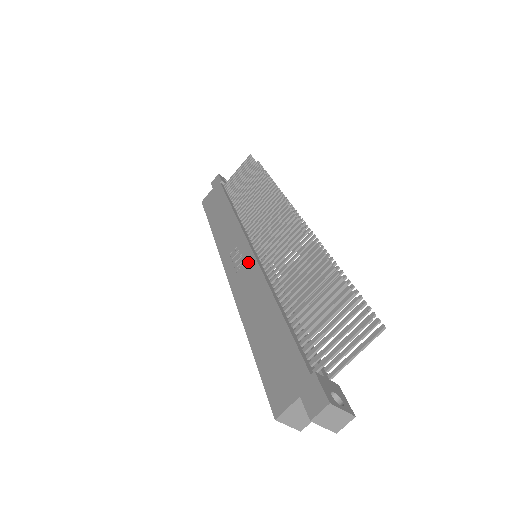
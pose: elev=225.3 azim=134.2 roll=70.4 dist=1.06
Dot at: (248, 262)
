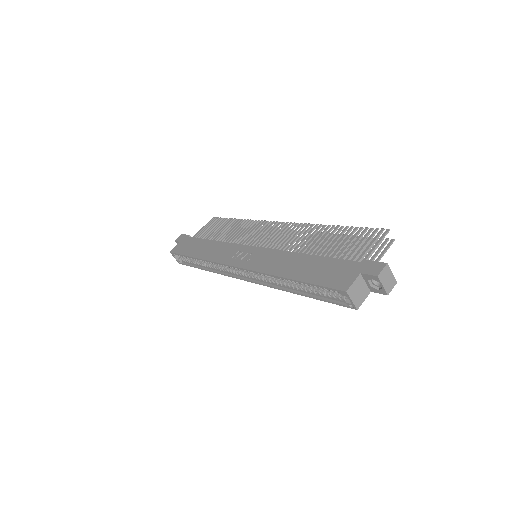
Dot at: (258, 252)
